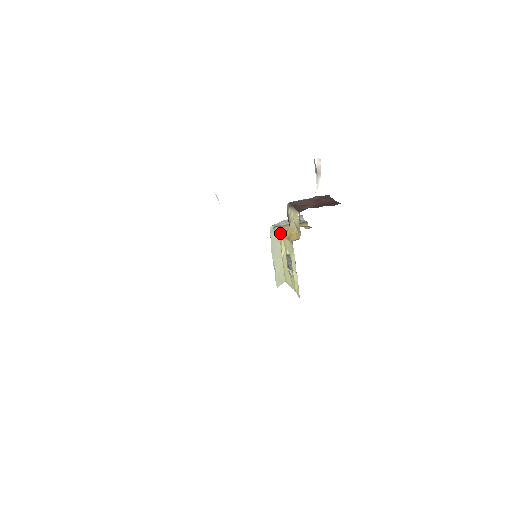
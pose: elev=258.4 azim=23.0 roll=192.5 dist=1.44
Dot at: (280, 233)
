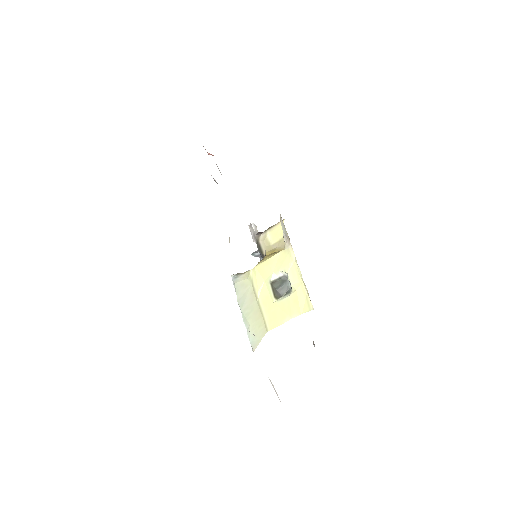
Dot at: (251, 270)
